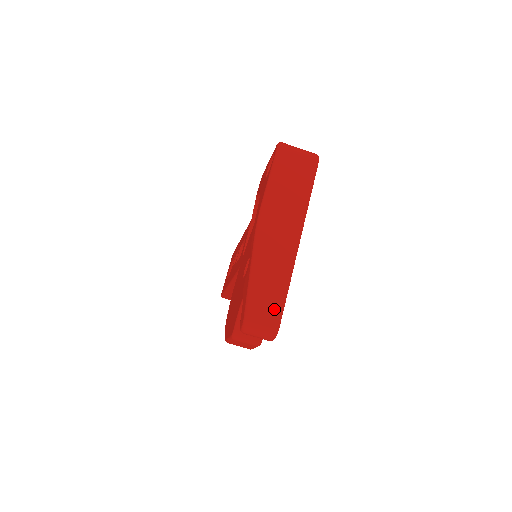
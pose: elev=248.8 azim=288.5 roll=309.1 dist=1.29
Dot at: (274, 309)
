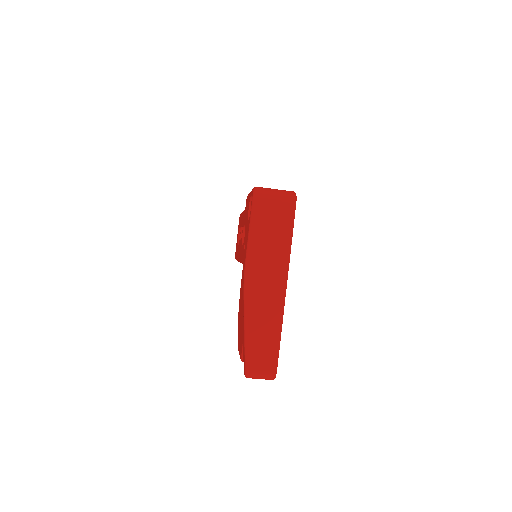
Dot at: (270, 358)
